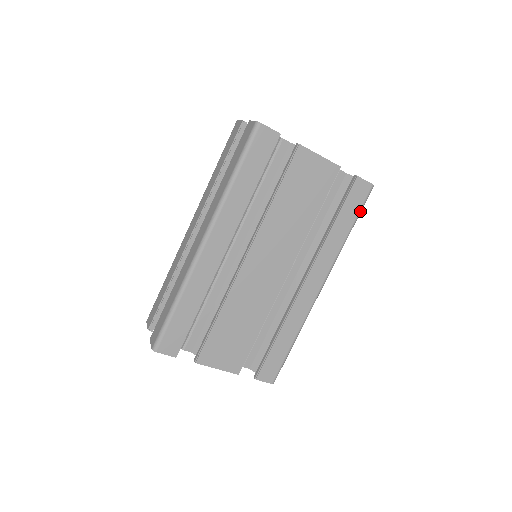
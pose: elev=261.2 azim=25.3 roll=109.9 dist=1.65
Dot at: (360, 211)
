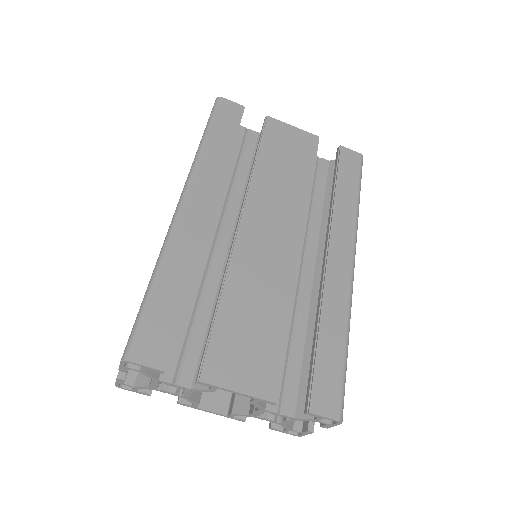
Dot at: (360, 178)
